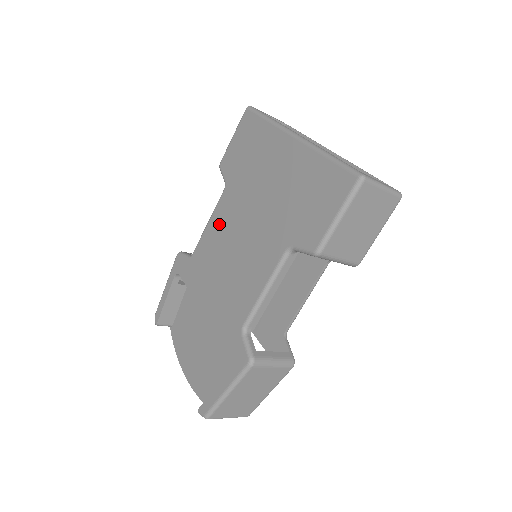
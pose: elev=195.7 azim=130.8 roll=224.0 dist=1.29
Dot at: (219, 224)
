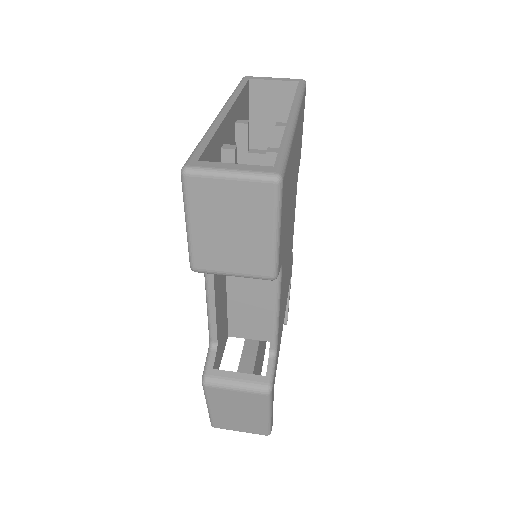
Dot at: occluded
